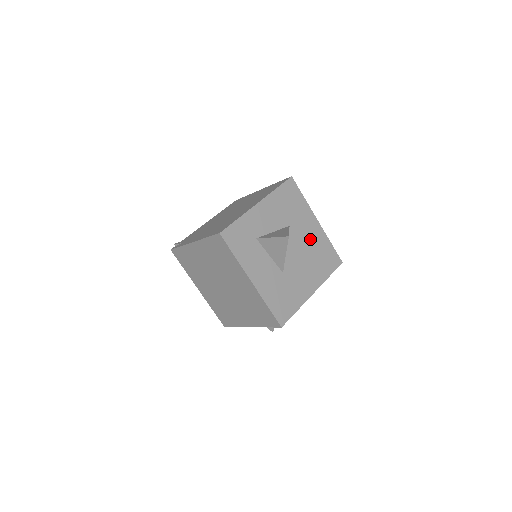
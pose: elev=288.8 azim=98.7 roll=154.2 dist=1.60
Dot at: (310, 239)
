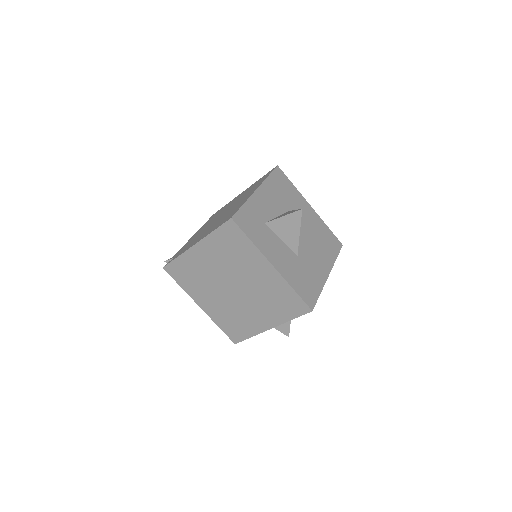
Dot at: (310, 223)
